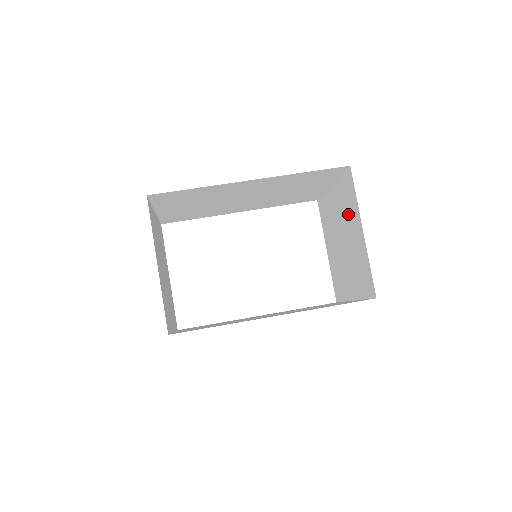
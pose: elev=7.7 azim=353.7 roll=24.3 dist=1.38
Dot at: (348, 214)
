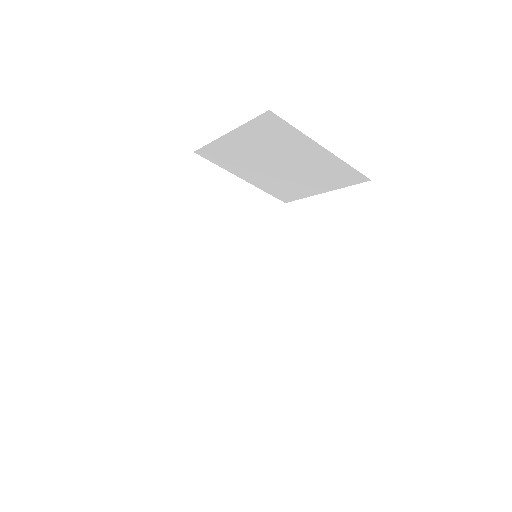
Dot at: (238, 156)
